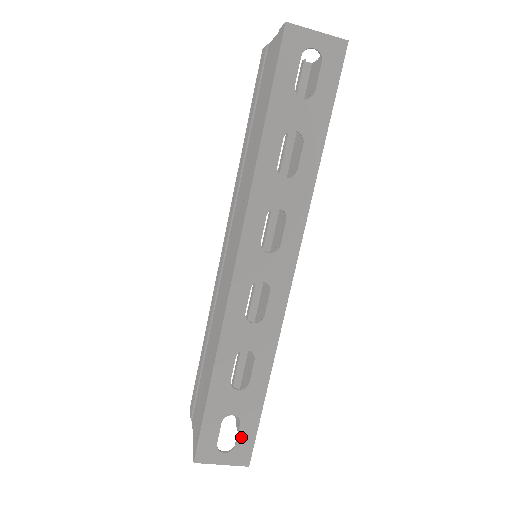
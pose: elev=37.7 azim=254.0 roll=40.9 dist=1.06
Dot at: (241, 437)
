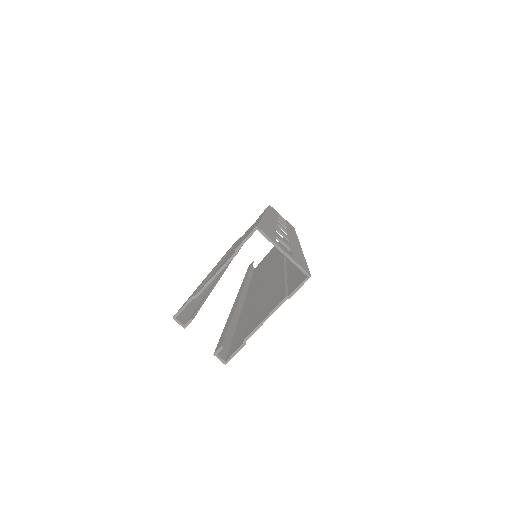
Dot at: (295, 257)
